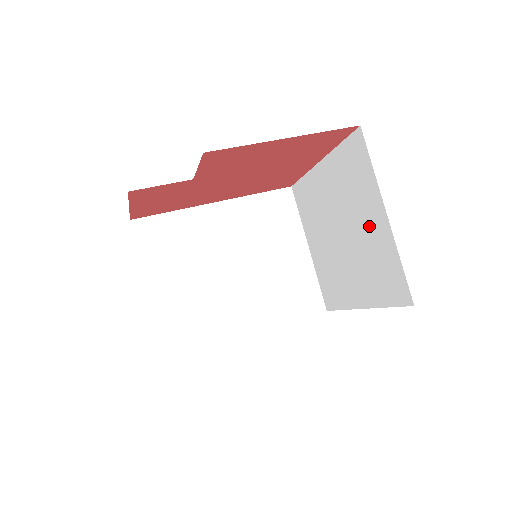
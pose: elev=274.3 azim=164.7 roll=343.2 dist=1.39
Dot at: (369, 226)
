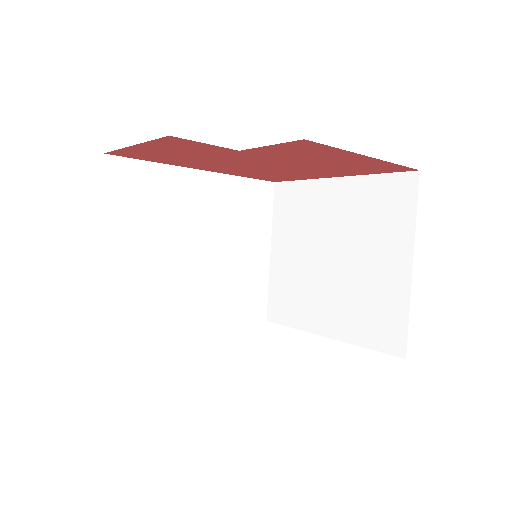
Dot at: (380, 266)
